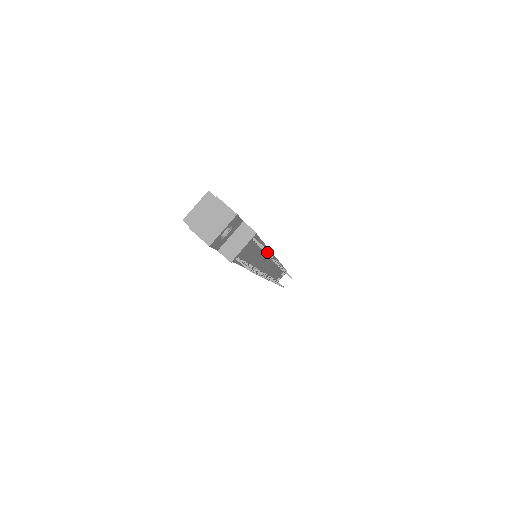
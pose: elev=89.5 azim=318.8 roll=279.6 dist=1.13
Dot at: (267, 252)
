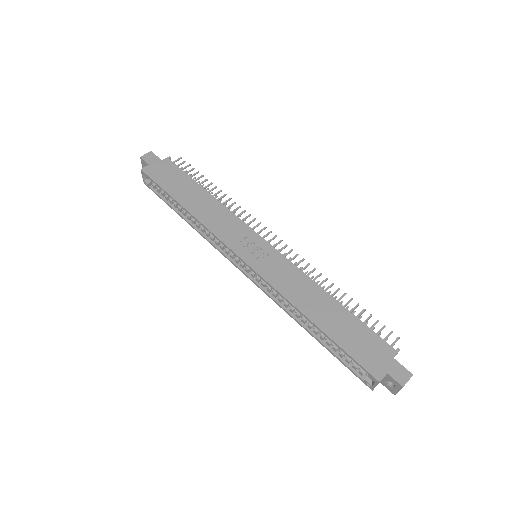
Dot at: occluded
